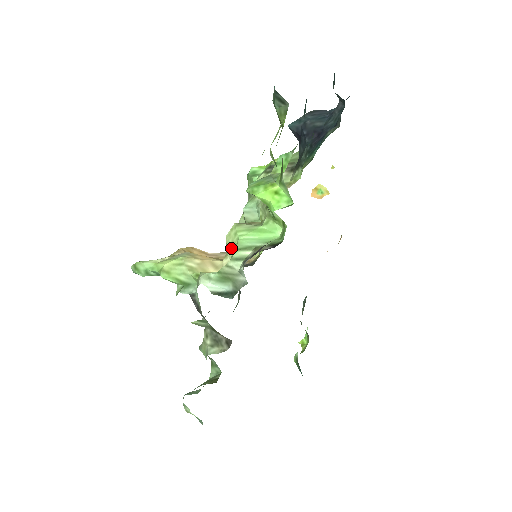
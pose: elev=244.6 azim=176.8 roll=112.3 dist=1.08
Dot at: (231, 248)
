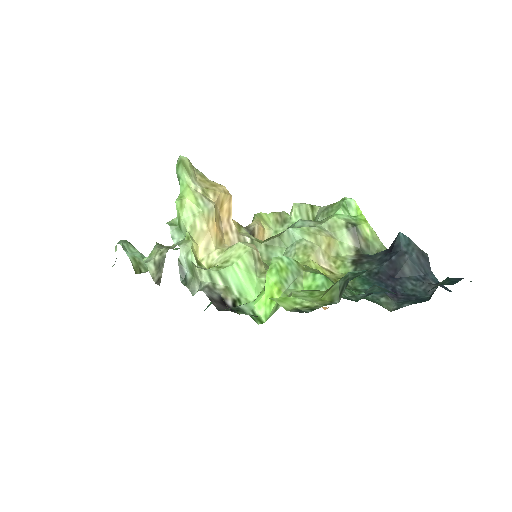
Dot at: (226, 257)
